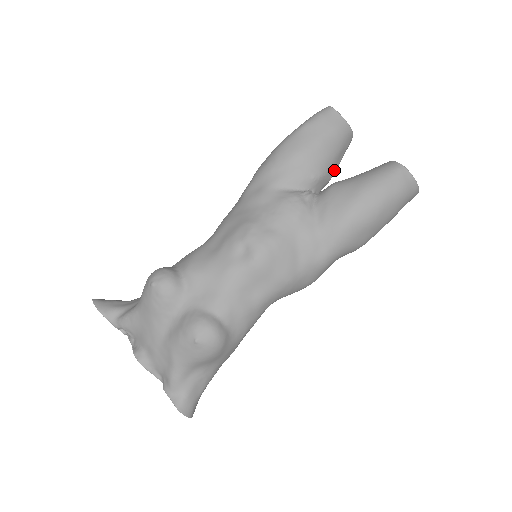
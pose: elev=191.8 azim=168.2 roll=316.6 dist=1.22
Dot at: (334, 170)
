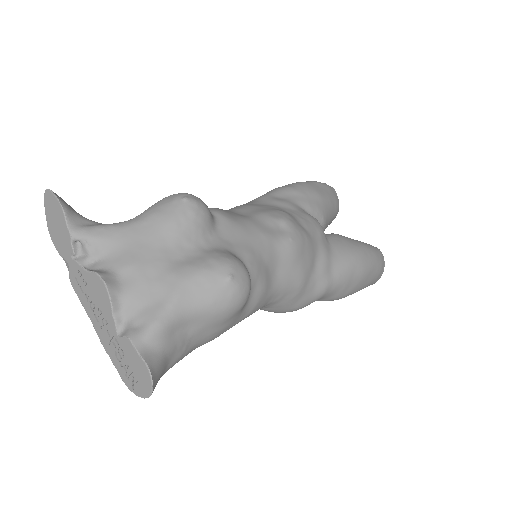
Dot at: occluded
